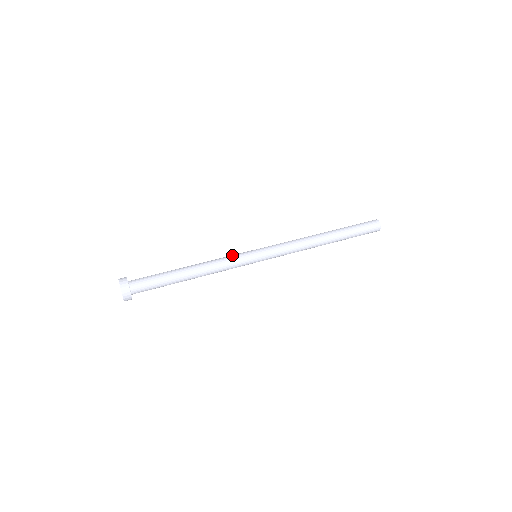
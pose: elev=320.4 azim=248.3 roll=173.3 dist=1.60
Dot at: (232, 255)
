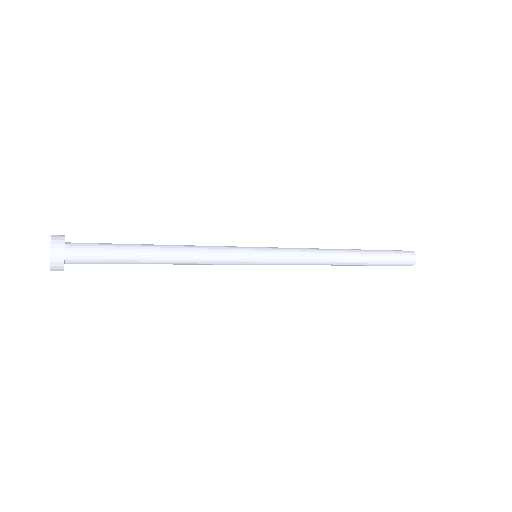
Dot at: occluded
